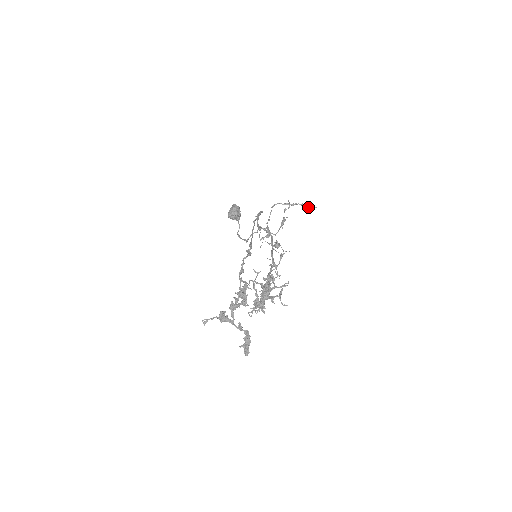
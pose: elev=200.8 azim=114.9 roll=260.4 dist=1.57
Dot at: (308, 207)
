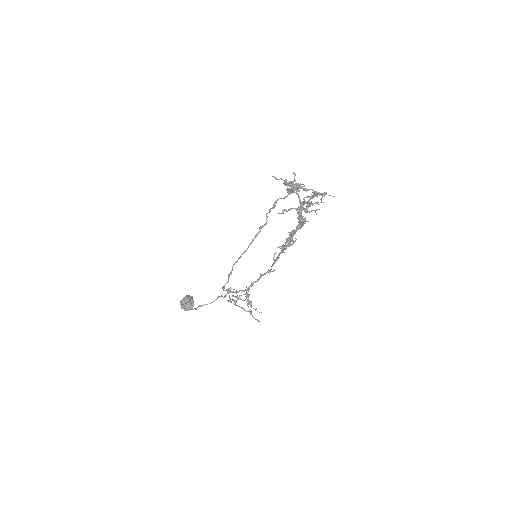
Dot at: (254, 318)
